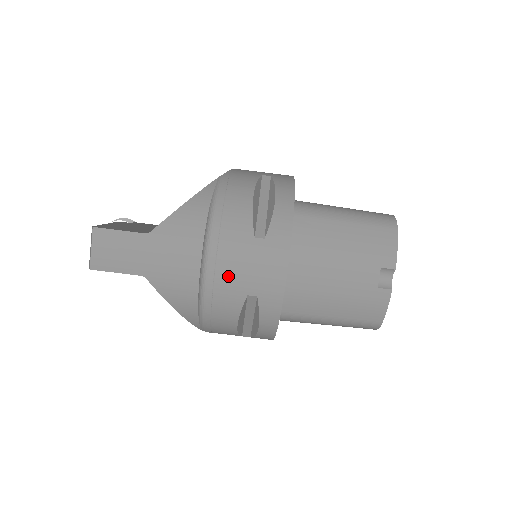
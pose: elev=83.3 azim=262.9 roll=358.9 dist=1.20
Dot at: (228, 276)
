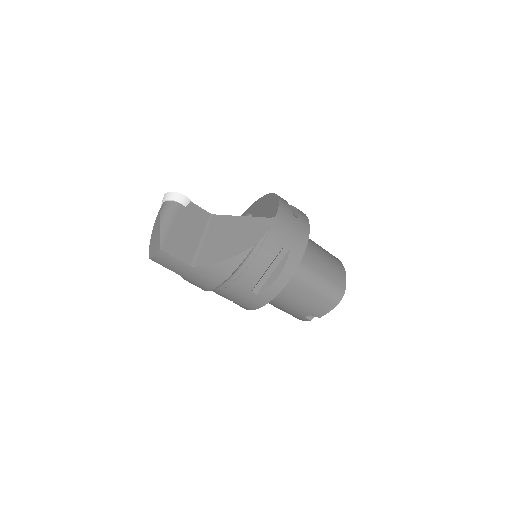
Dot at: (226, 294)
